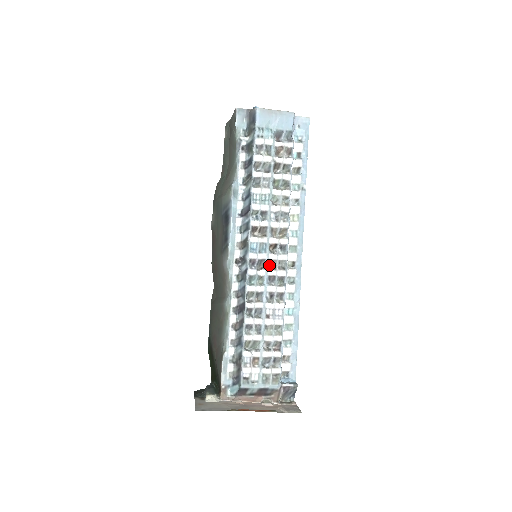
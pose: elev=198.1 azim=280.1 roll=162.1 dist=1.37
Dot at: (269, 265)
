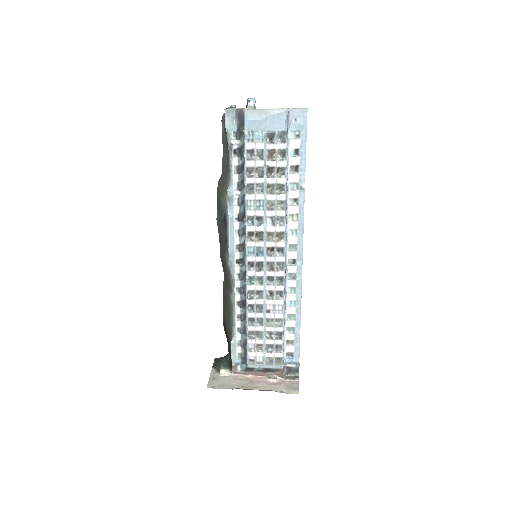
Dot at: (267, 266)
